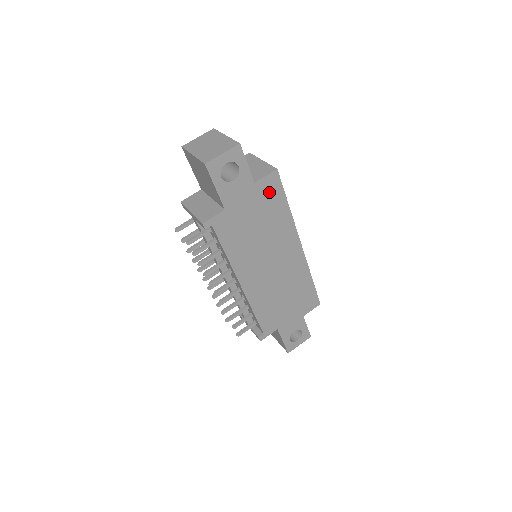
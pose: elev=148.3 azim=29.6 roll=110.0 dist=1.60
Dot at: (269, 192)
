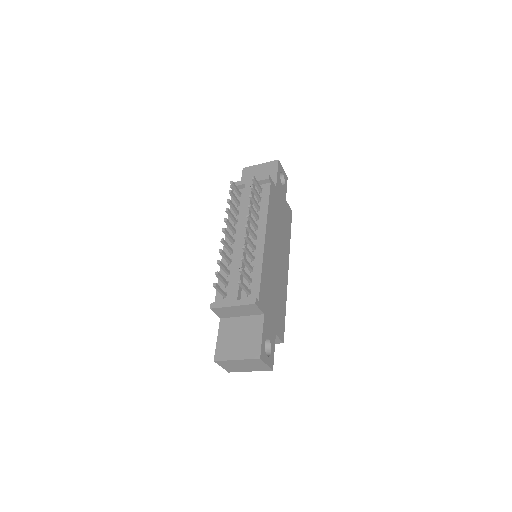
Dot at: (288, 215)
